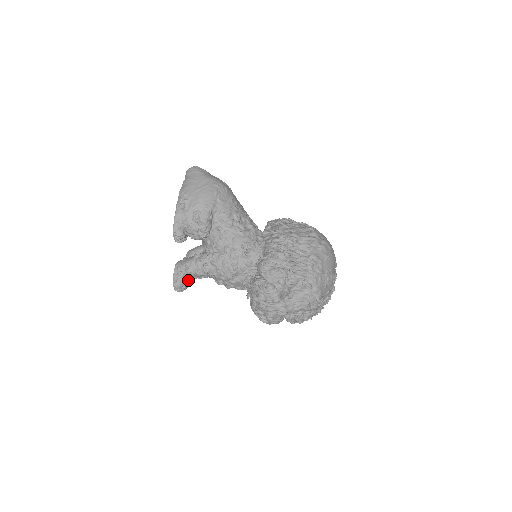
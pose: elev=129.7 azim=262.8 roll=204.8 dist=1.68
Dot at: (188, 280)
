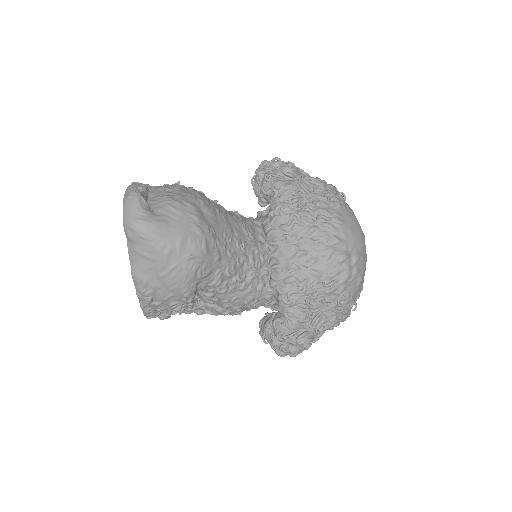
Dot at: occluded
